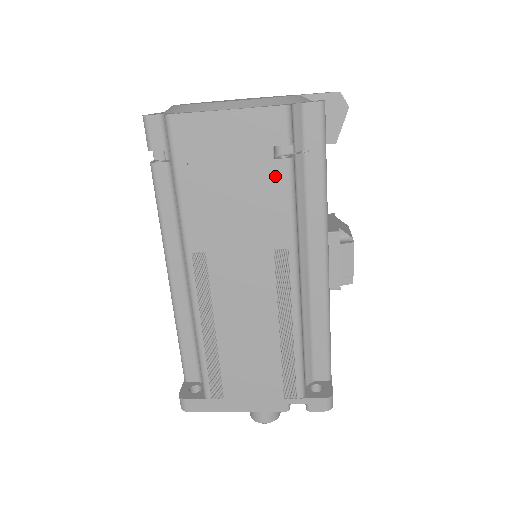
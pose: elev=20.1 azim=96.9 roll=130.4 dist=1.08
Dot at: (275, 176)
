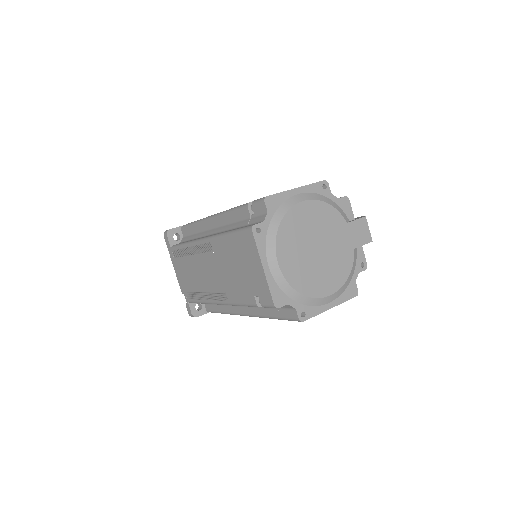
Dot at: occluded
